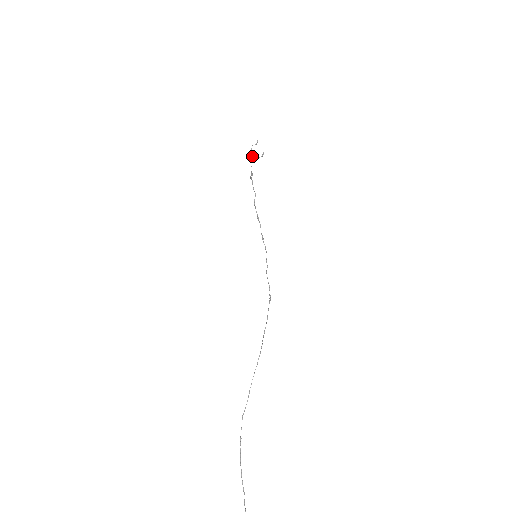
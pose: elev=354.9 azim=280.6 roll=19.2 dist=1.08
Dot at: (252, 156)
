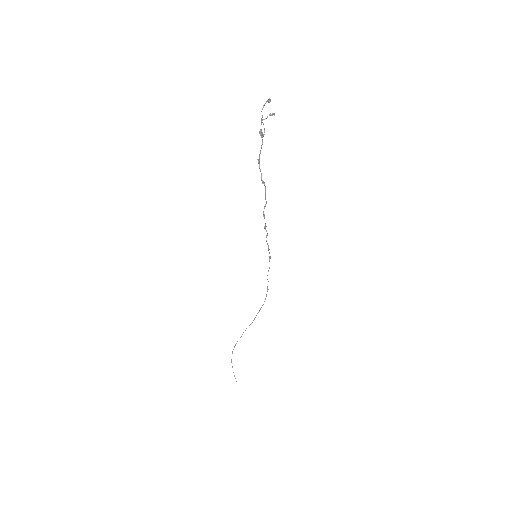
Dot at: occluded
